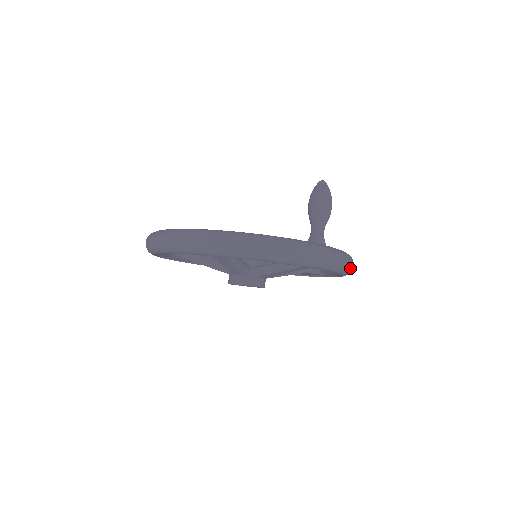
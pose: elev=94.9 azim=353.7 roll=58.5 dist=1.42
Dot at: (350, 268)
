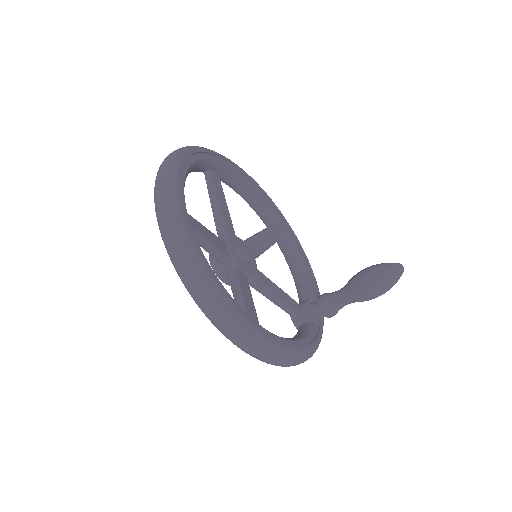
Dot at: (278, 365)
